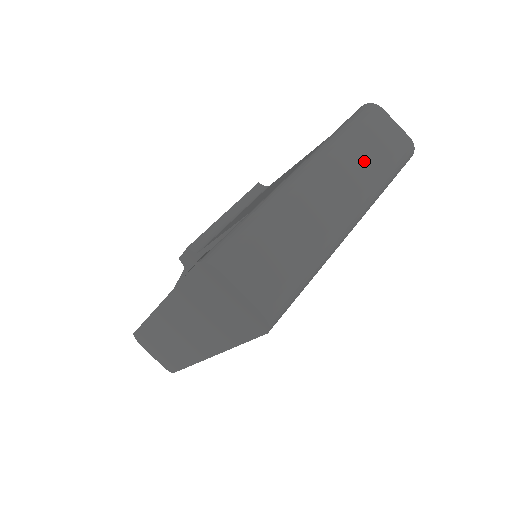
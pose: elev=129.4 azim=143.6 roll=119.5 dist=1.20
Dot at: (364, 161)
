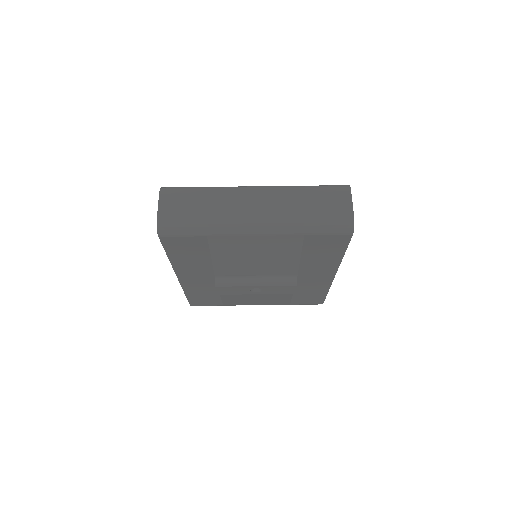
Dot at: (298, 205)
